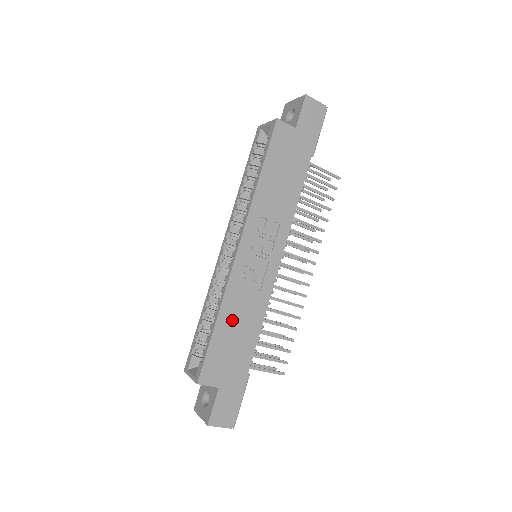
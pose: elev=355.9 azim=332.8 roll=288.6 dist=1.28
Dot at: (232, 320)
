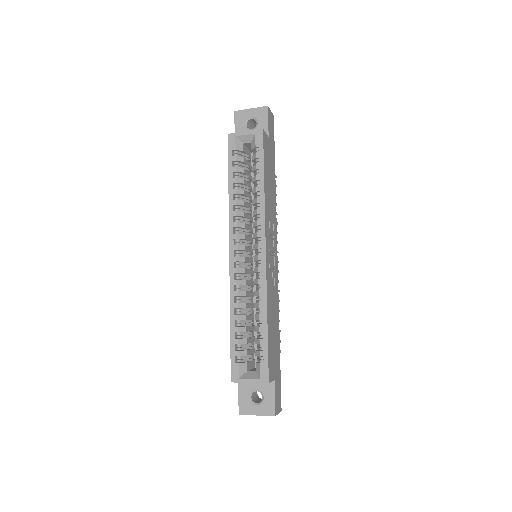
Dot at: (271, 317)
